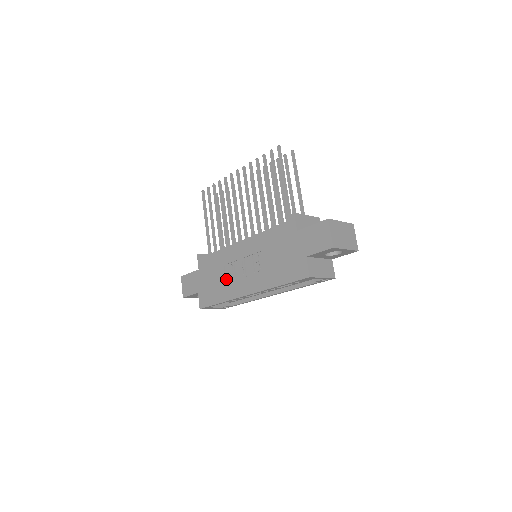
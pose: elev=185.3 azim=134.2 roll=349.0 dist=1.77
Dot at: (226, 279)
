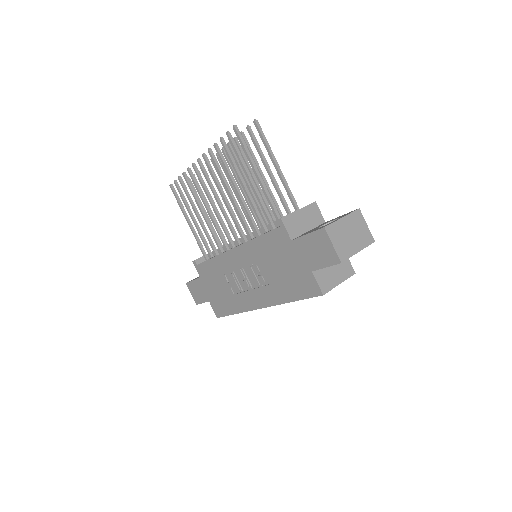
Dot at: (232, 289)
